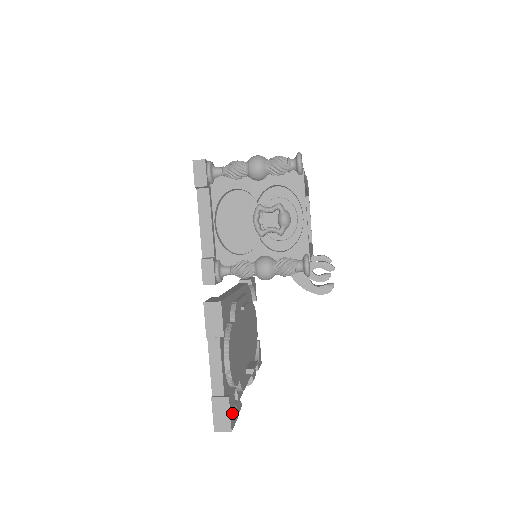
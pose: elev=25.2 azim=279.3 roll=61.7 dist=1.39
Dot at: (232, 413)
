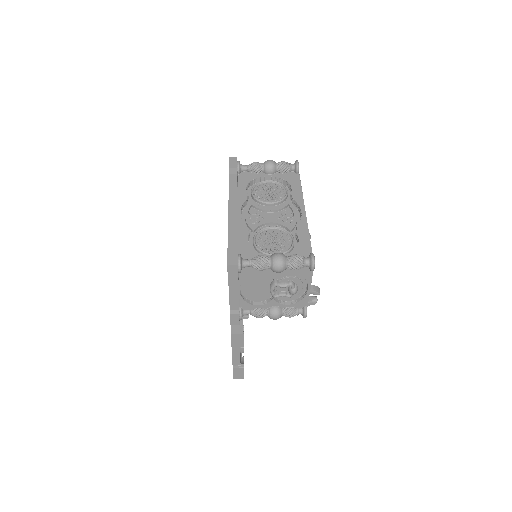
Dot at: occluded
